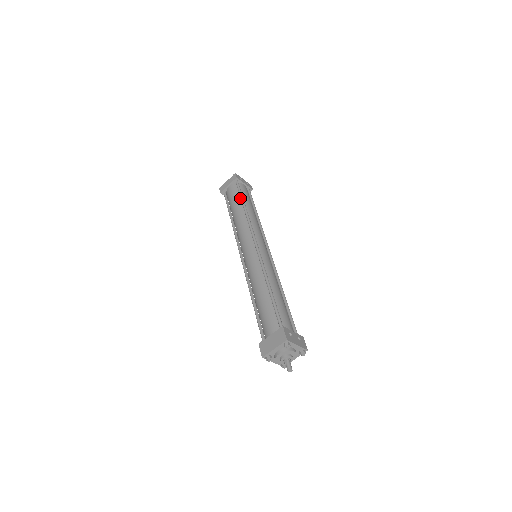
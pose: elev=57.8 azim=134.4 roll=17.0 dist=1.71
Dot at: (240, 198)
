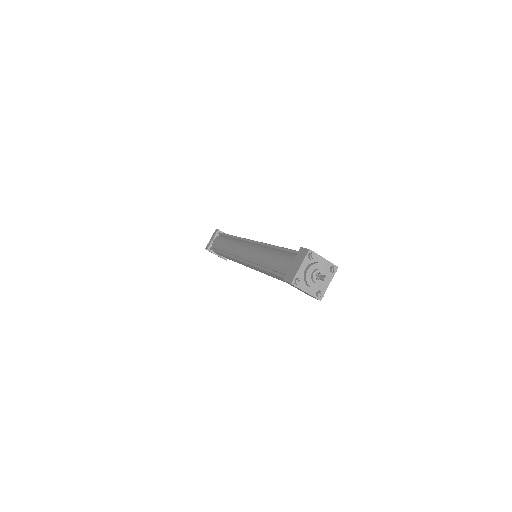
Dot at: (226, 237)
